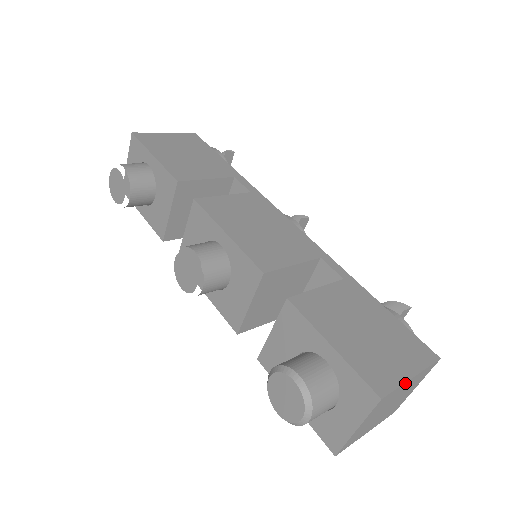
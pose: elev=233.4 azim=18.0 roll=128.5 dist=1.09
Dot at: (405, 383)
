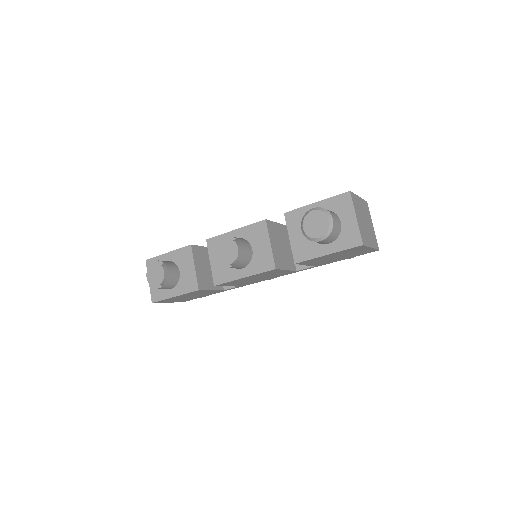
Dot at: (357, 196)
